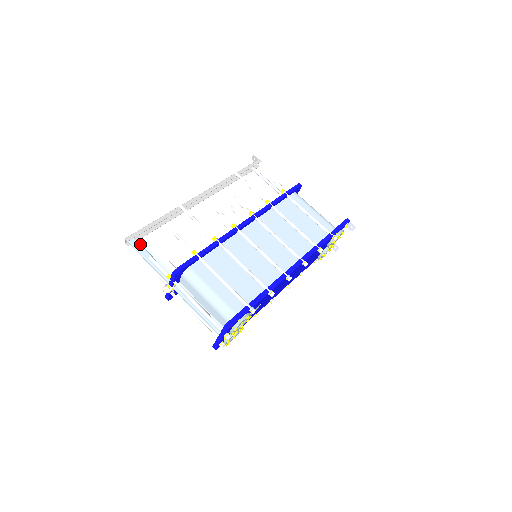
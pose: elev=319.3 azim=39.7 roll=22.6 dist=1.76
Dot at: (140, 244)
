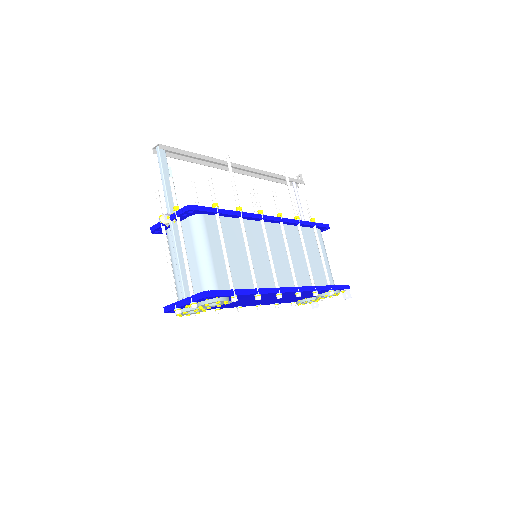
Dot at: occluded
